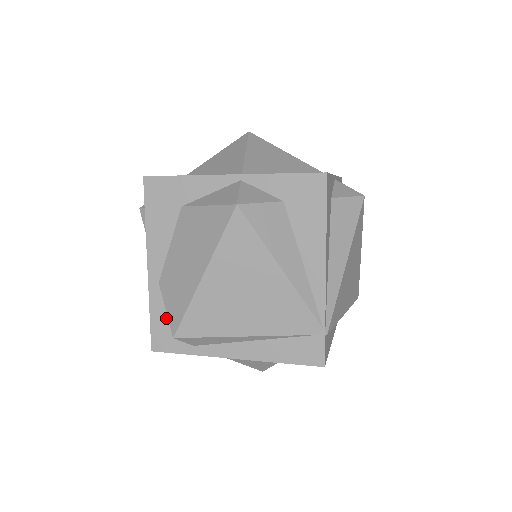
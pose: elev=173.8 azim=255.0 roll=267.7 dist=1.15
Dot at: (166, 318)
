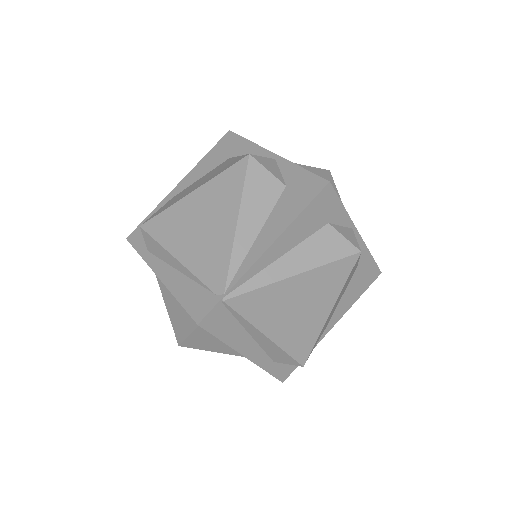
Dot at: occluded
